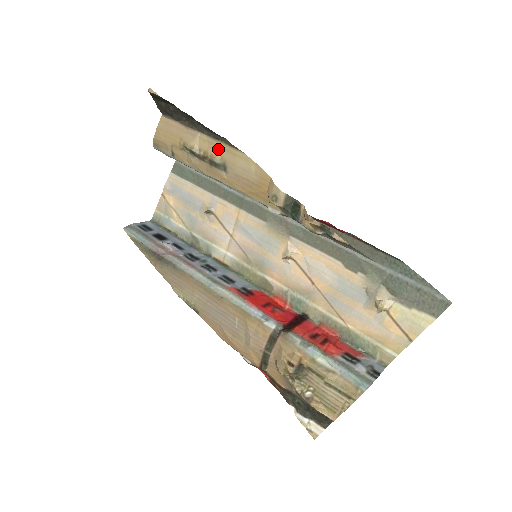
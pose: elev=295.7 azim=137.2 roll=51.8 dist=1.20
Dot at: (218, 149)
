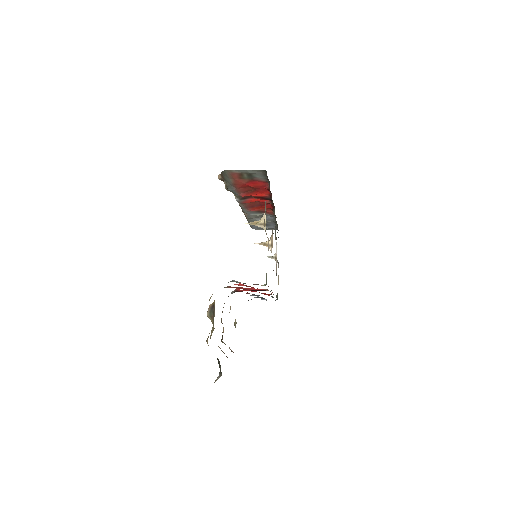
Dot at: occluded
